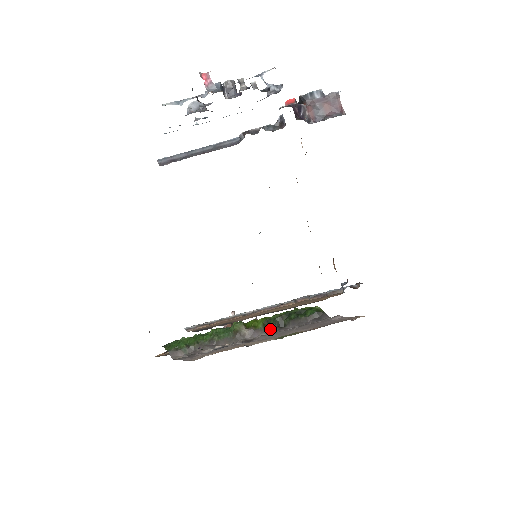
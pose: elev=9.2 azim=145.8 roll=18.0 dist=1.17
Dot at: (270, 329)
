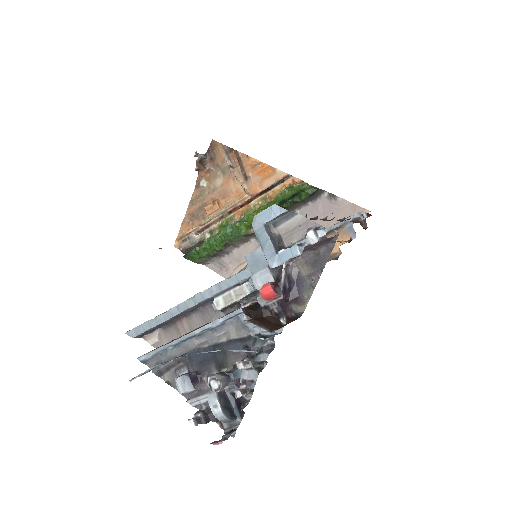
Dot at: occluded
